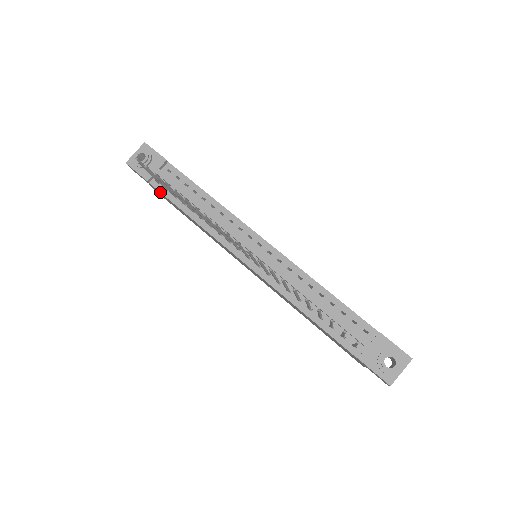
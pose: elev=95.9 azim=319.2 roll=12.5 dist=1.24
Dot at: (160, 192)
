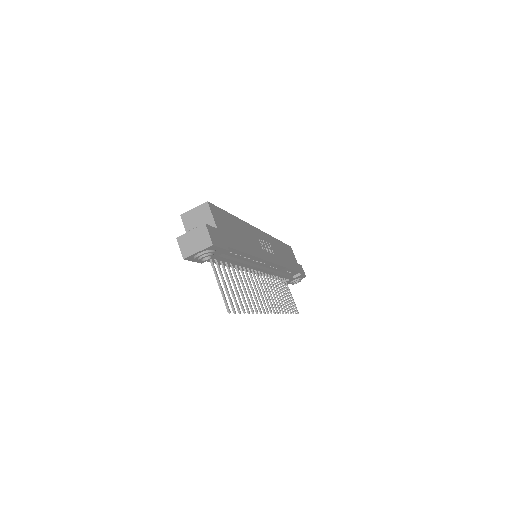
Dot at: occluded
